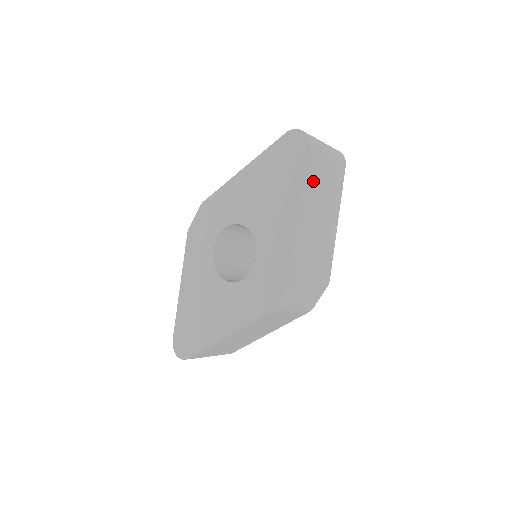
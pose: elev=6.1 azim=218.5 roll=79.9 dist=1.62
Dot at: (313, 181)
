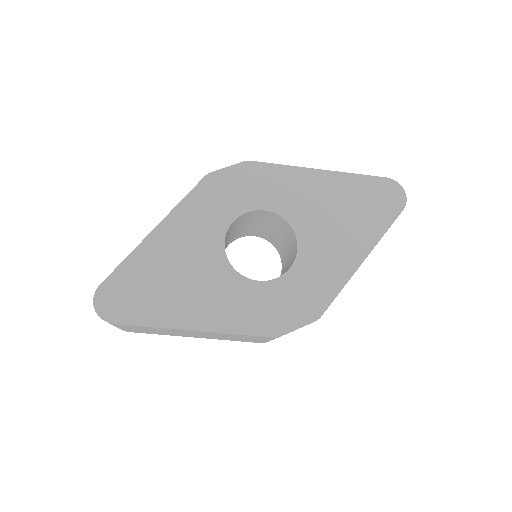
Dot at: occluded
